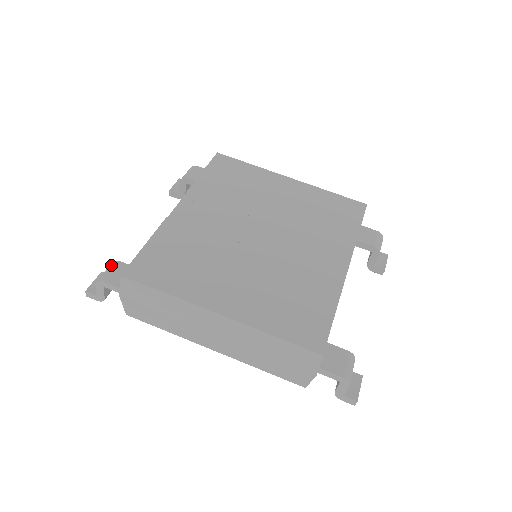
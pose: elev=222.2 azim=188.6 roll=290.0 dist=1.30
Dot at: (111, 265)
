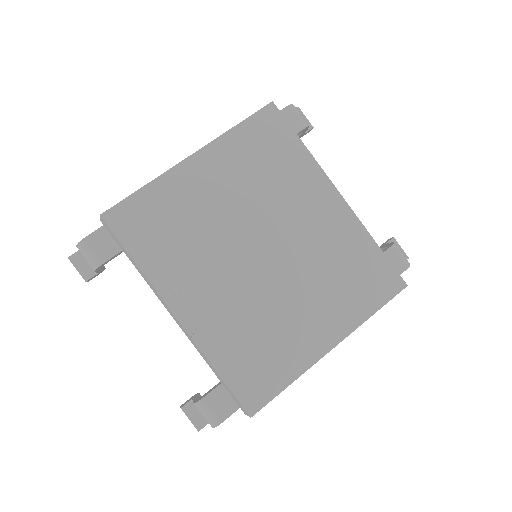
Dot at: (202, 408)
